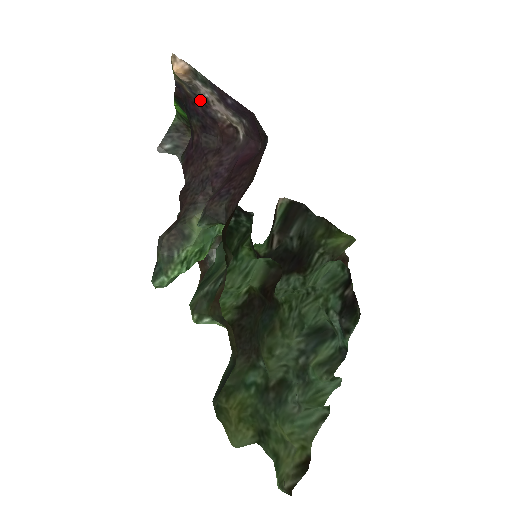
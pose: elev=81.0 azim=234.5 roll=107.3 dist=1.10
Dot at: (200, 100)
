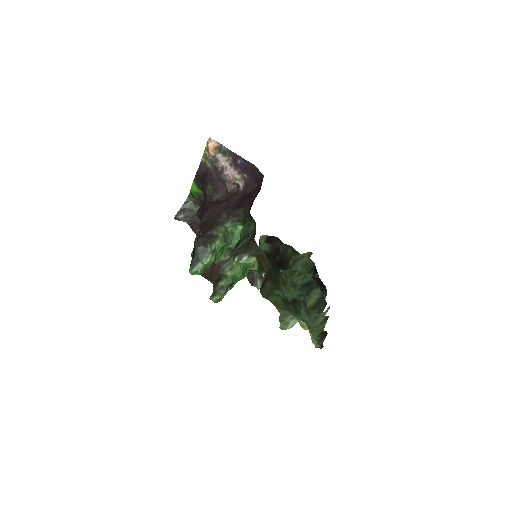
Dot at: (217, 170)
